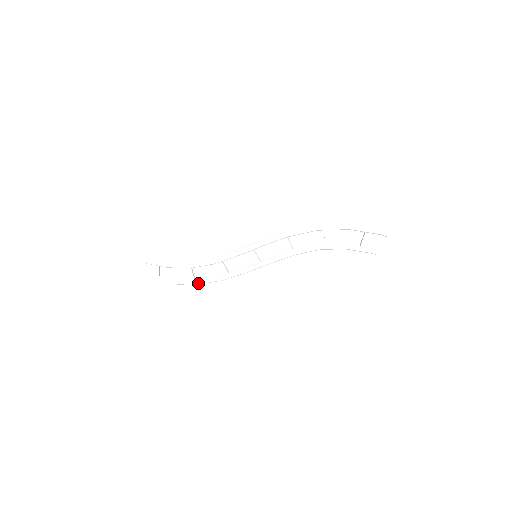
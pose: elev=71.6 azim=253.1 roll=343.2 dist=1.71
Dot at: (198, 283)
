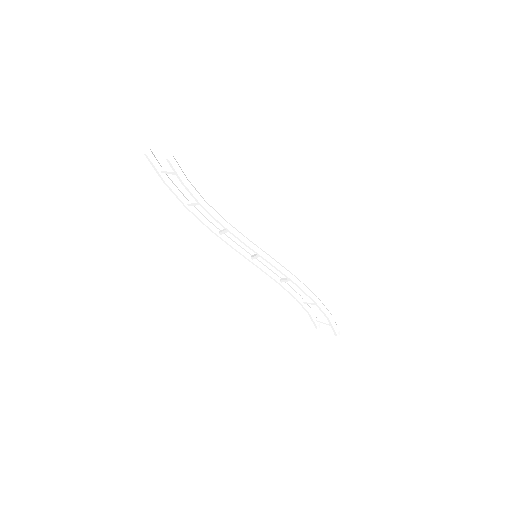
Dot at: (189, 210)
